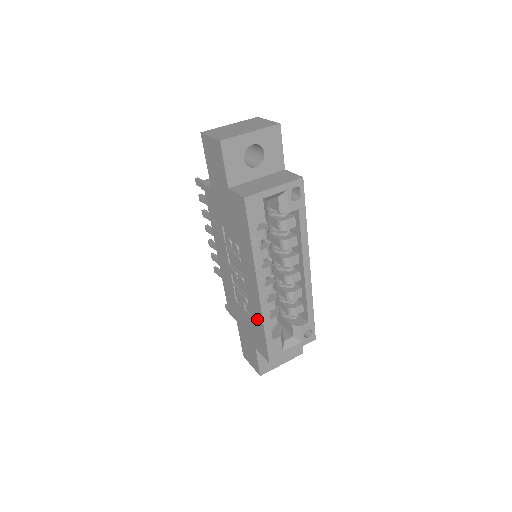
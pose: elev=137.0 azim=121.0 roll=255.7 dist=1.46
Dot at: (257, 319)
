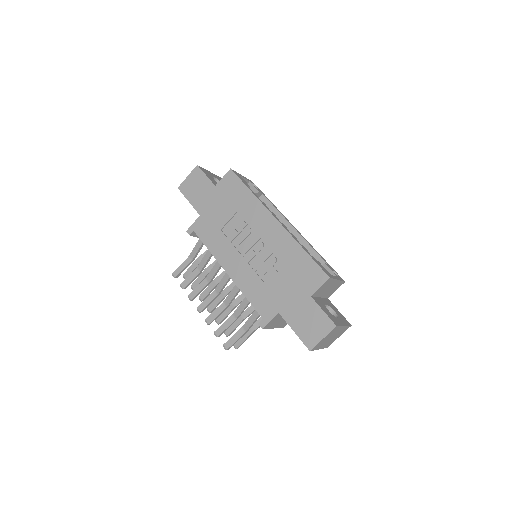
Dot at: (292, 252)
